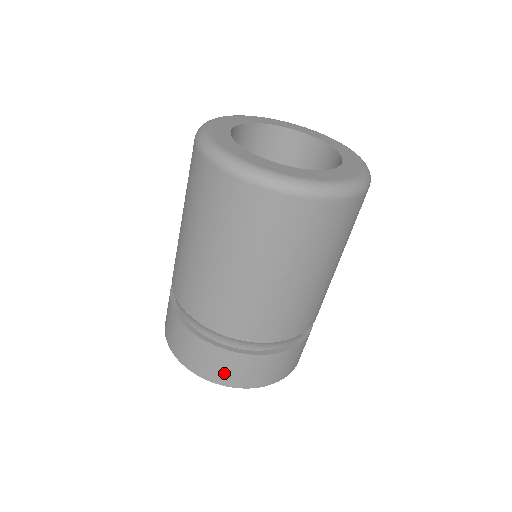
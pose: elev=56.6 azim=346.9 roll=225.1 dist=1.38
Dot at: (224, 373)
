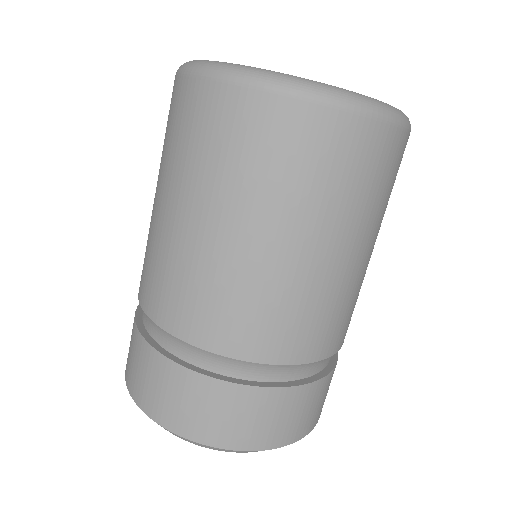
Dot at: (233, 427)
